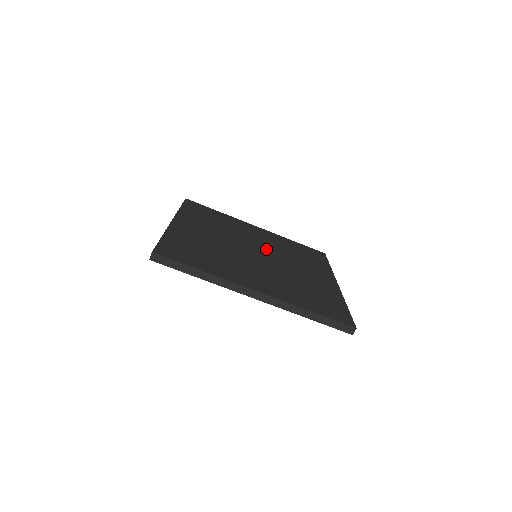
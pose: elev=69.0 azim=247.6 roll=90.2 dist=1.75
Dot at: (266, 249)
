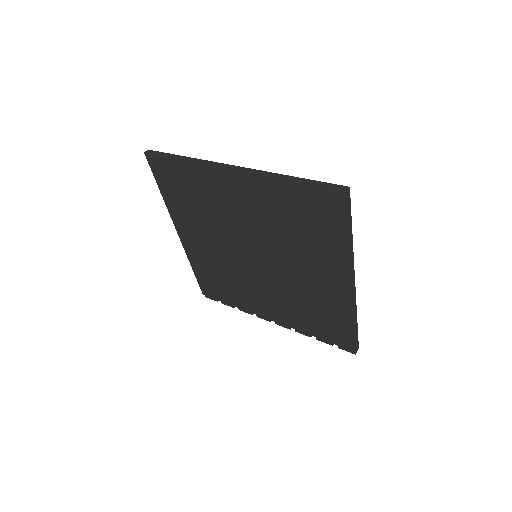
Dot at: occluded
